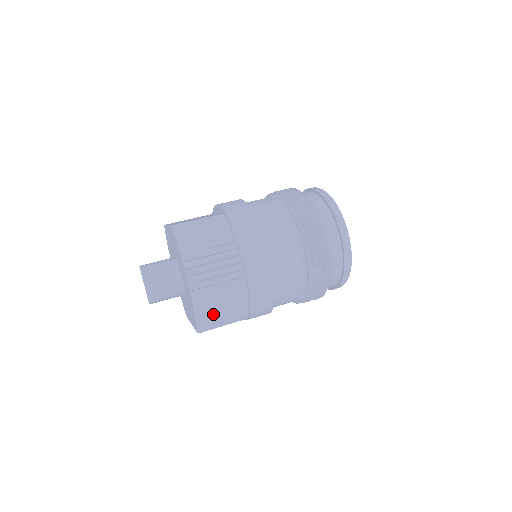
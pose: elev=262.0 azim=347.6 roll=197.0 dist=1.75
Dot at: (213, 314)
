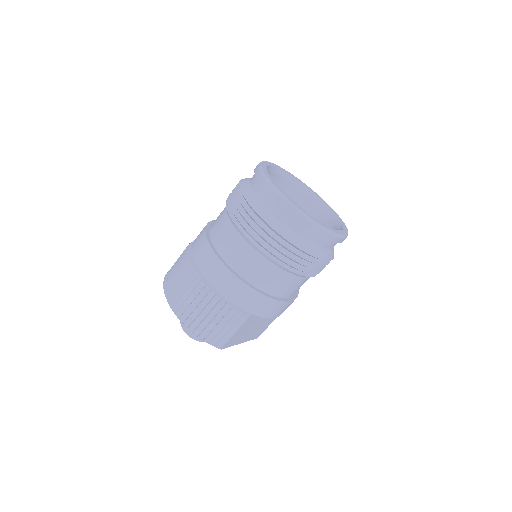
Dot at: (208, 328)
